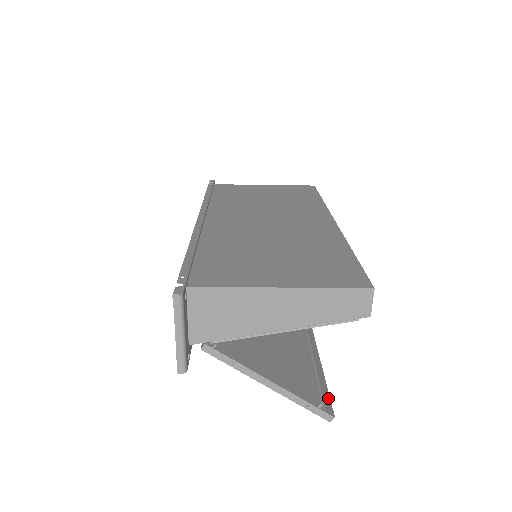
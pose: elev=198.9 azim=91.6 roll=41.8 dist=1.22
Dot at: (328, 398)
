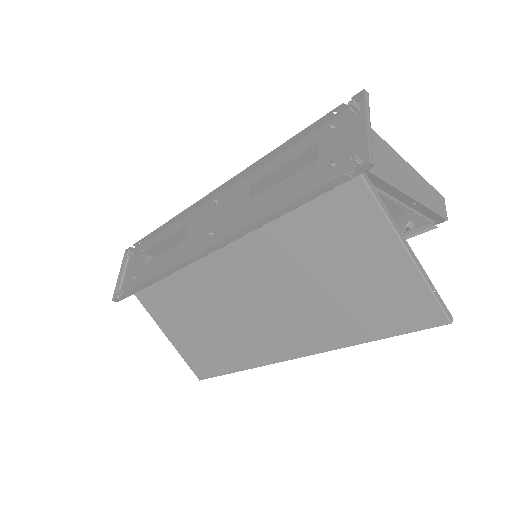
Dot at: (422, 325)
